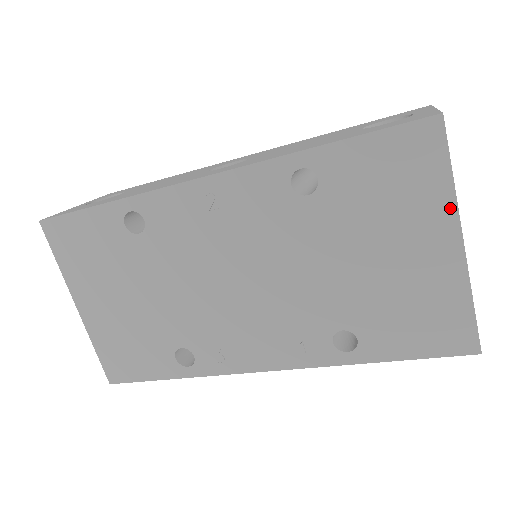
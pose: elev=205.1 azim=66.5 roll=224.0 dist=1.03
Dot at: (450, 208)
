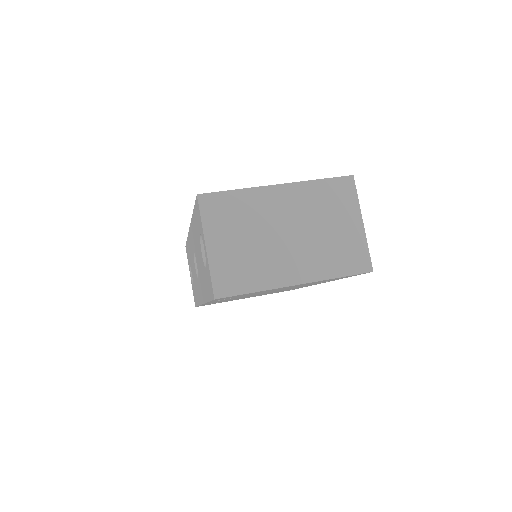
Dot at: occluded
